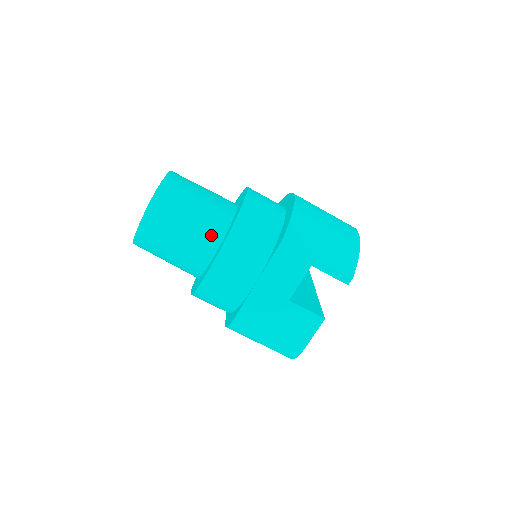
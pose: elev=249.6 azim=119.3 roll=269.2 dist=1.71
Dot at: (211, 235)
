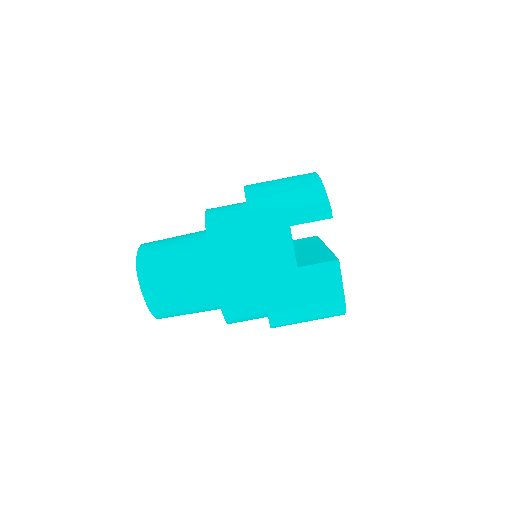
Dot at: (200, 265)
